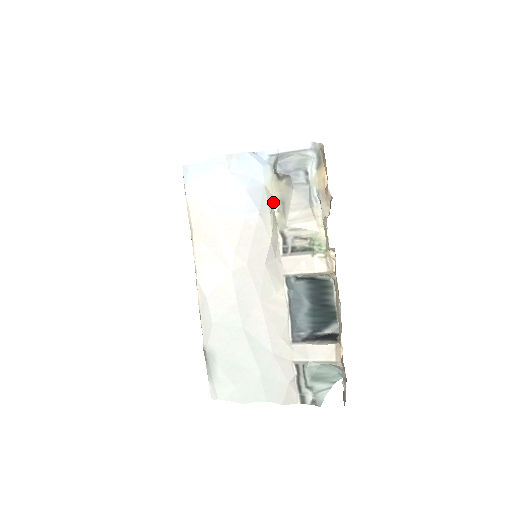
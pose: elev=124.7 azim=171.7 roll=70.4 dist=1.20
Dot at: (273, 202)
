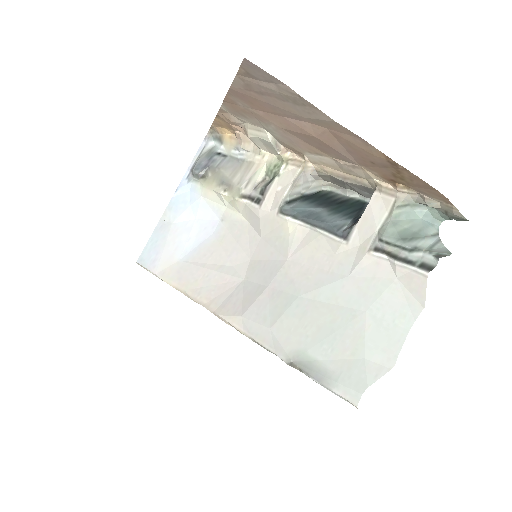
Dot at: (216, 193)
